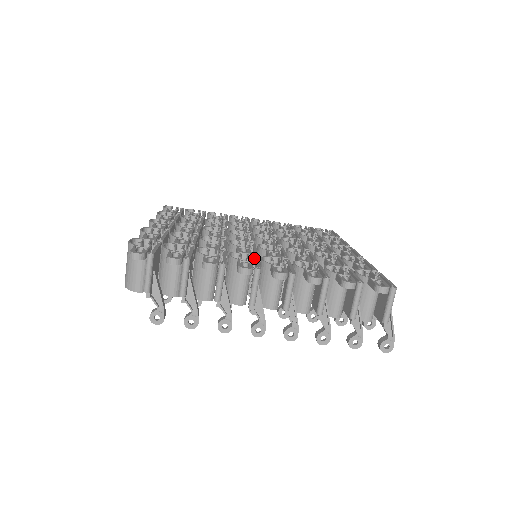
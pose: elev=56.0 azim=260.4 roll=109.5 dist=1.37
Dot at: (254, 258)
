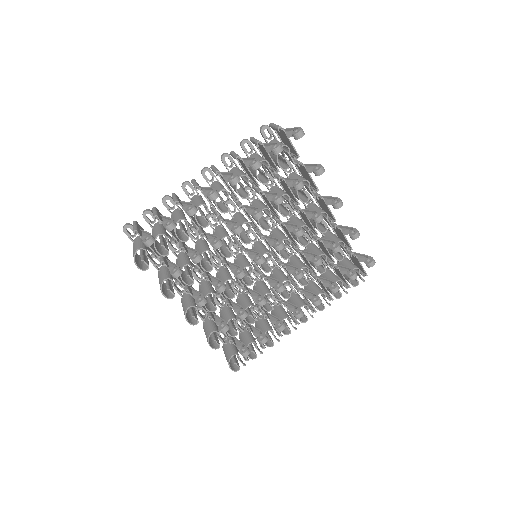
Dot at: (210, 206)
